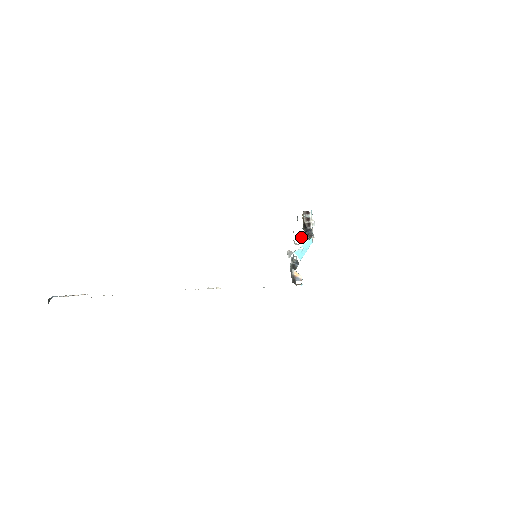
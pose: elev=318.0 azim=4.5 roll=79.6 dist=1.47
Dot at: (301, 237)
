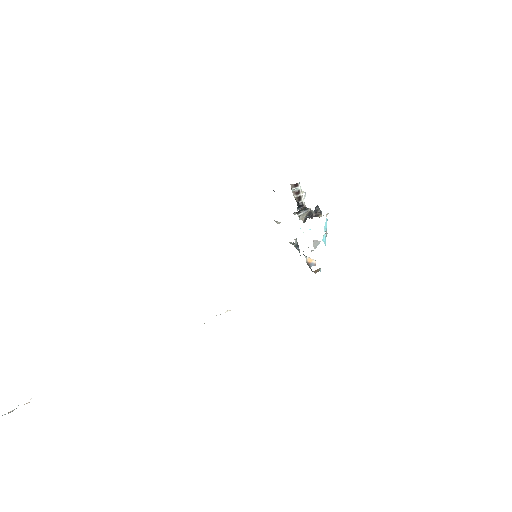
Dot at: (298, 216)
